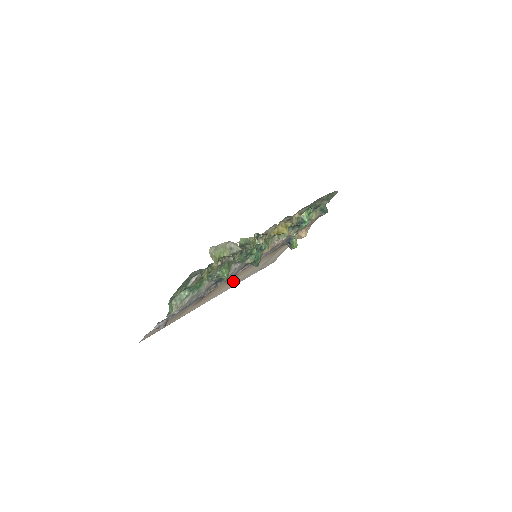
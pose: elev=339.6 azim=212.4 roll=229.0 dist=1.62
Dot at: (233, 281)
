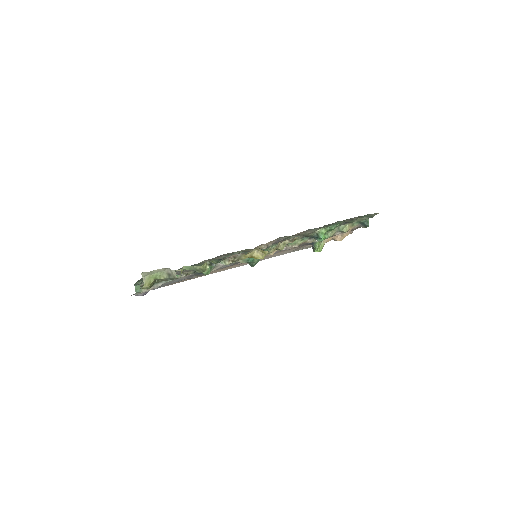
Dot at: (245, 263)
